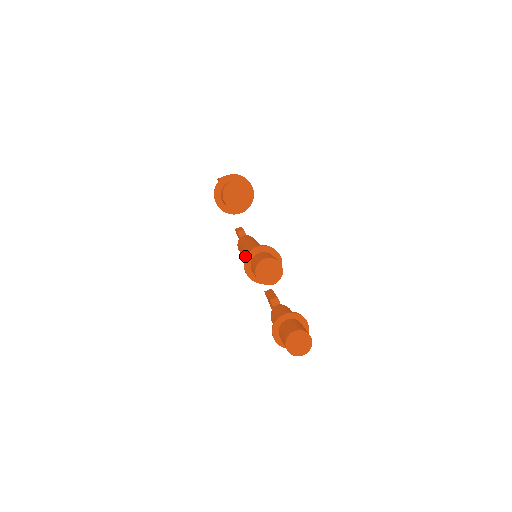
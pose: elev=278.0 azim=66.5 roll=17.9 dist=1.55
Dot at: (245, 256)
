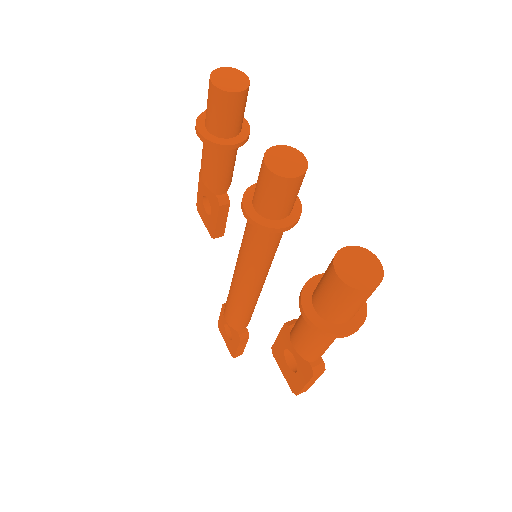
Dot at: (243, 196)
